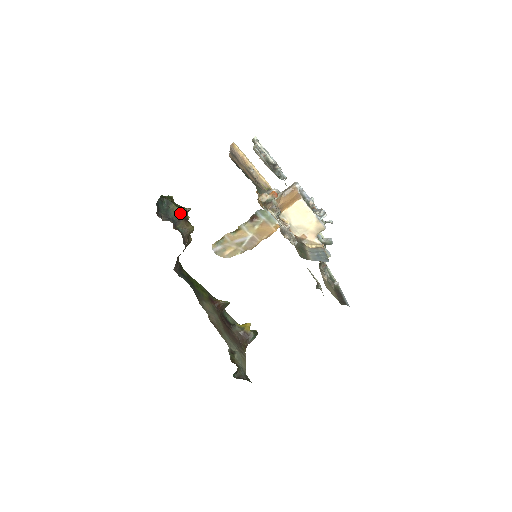
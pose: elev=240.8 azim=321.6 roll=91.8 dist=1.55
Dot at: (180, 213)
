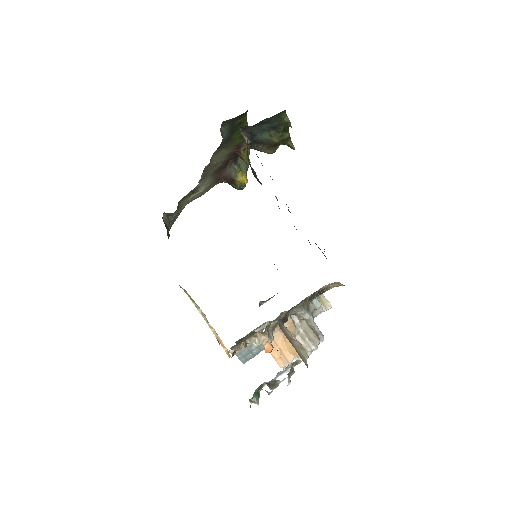
Dot at: (274, 143)
